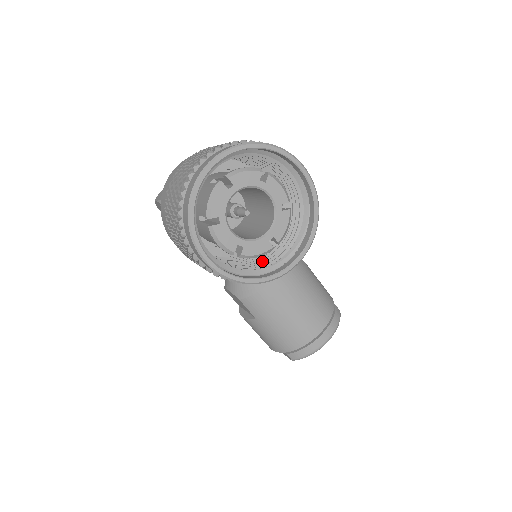
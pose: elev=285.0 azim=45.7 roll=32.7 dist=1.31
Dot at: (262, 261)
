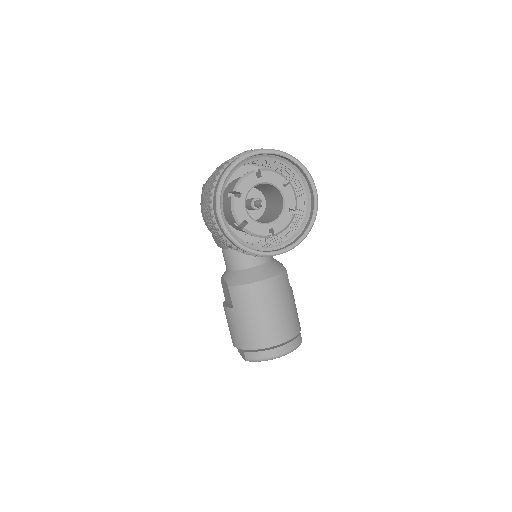
Dot at: (257, 245)
